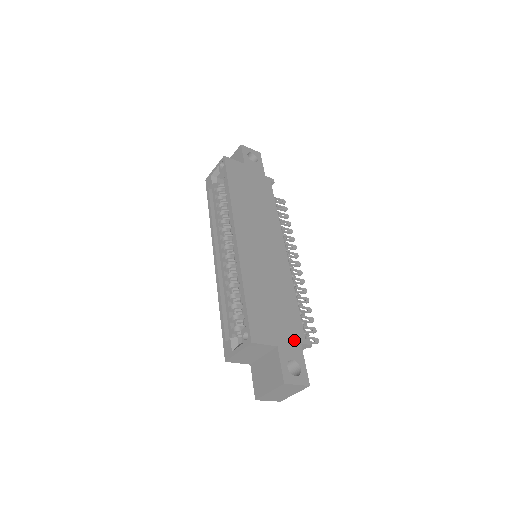
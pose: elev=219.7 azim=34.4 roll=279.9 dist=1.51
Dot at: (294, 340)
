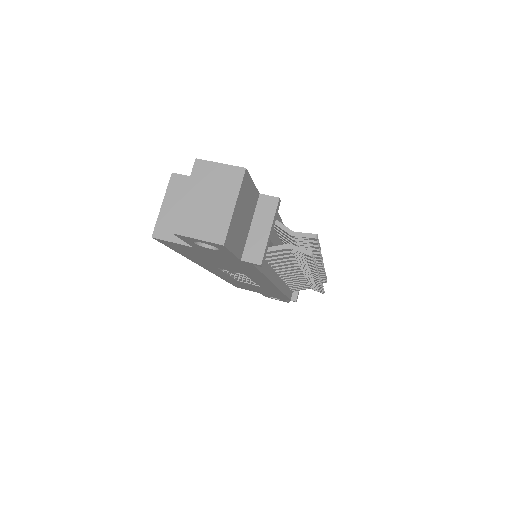
Dot at: occluded
